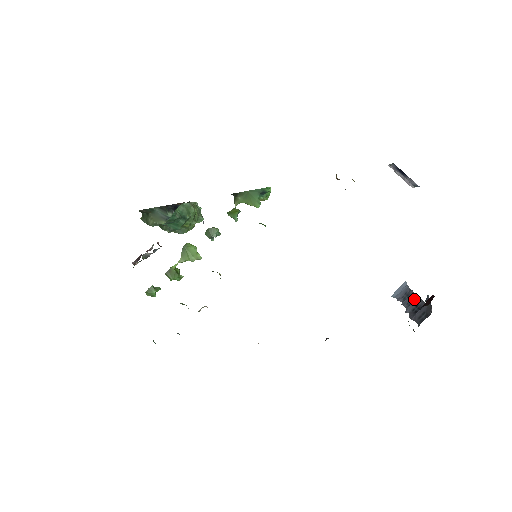
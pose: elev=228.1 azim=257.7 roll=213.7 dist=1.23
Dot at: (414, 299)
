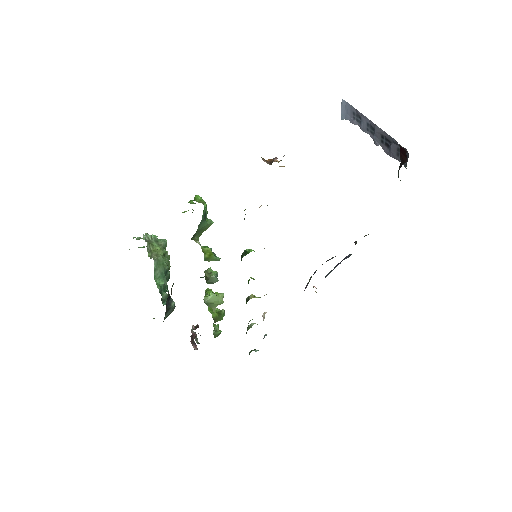
Dot at: (372, 126)
